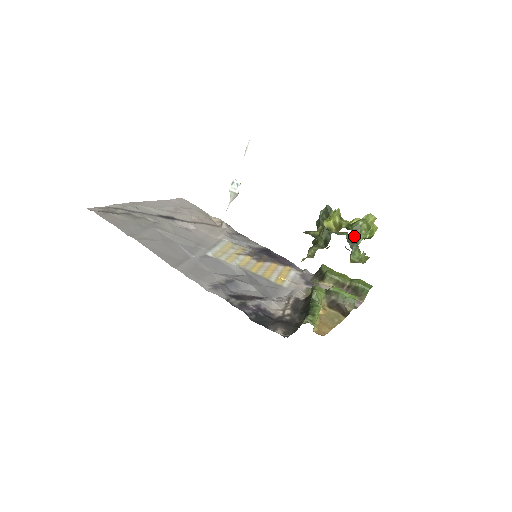
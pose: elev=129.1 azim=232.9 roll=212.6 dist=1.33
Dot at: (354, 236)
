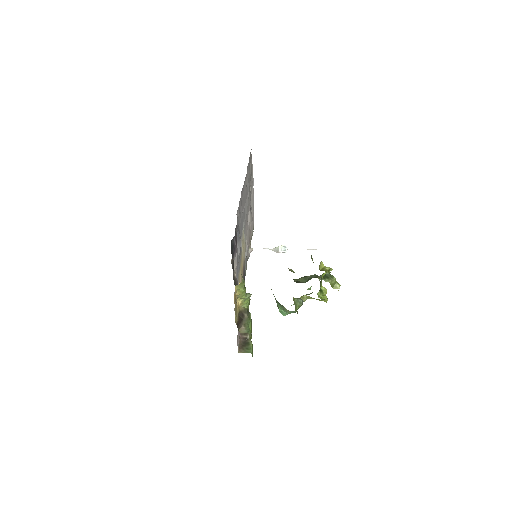
Dot at: (325, 276)
